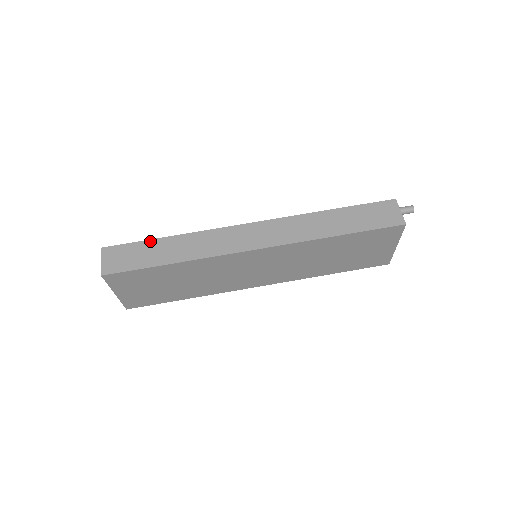
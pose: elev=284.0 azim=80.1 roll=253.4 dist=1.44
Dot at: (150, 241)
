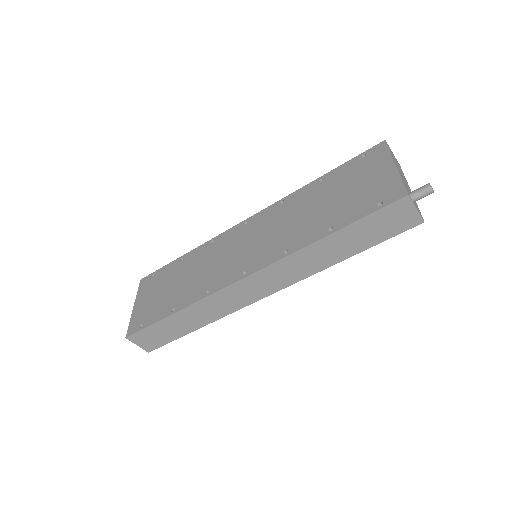
Dot at: (162, 322)
